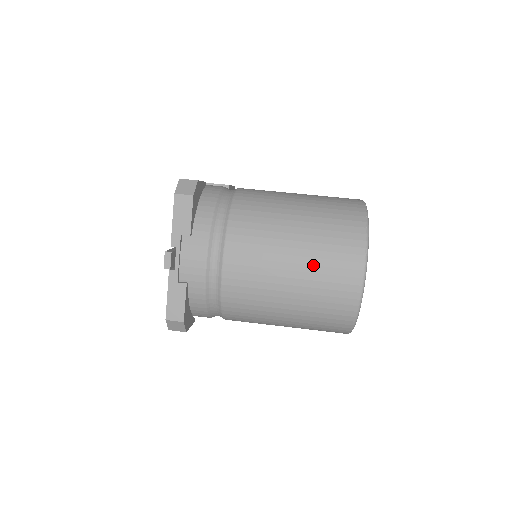
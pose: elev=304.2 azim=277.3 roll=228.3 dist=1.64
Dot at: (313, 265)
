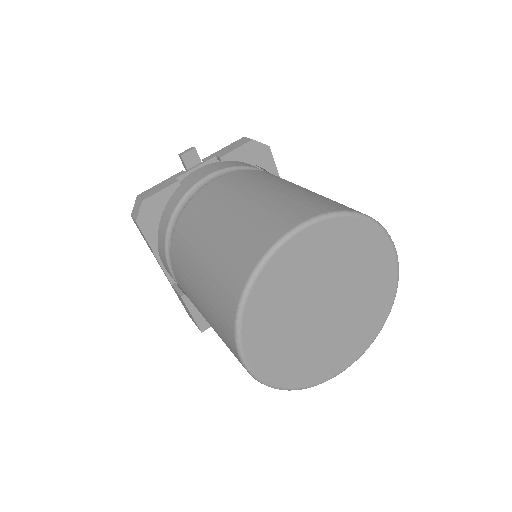
Dot at: (269, 201)
